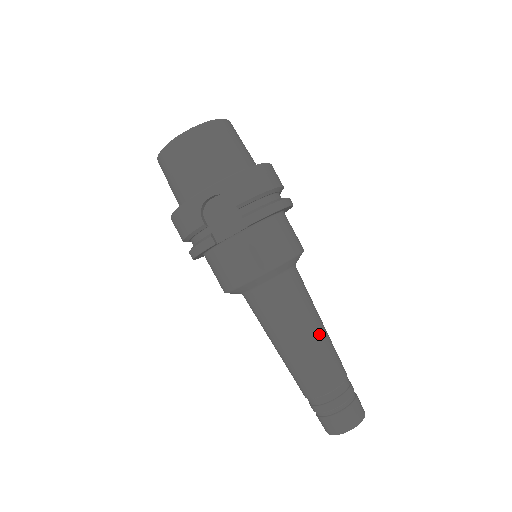
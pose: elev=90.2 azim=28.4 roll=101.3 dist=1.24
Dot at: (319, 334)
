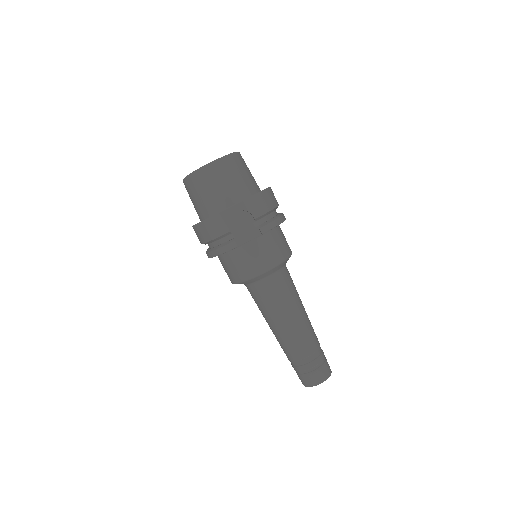
Dot at: (303, 313)
